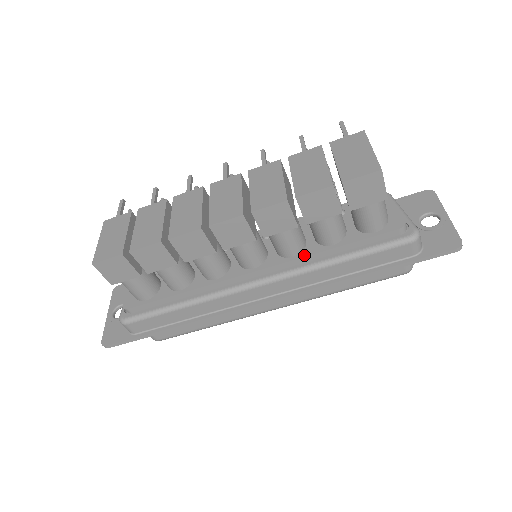
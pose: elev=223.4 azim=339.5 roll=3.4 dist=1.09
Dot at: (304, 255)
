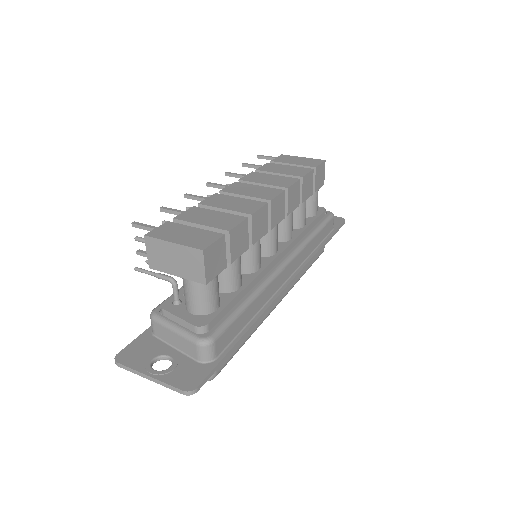
Dot at: (297, 235)
